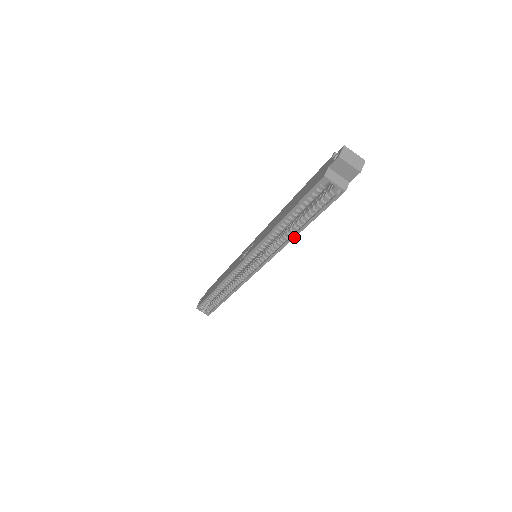
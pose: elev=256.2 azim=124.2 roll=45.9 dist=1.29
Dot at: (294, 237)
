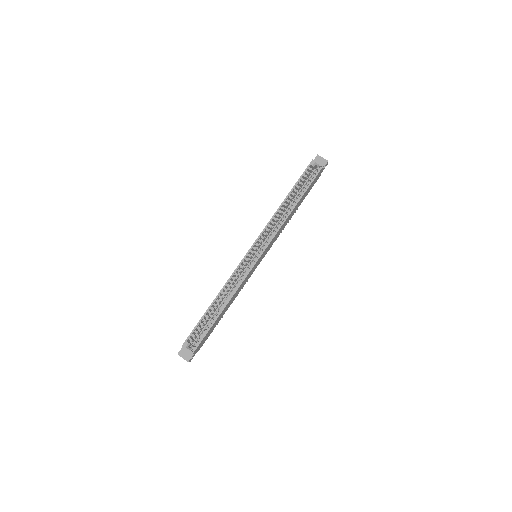
Dot at: (293, 209)
